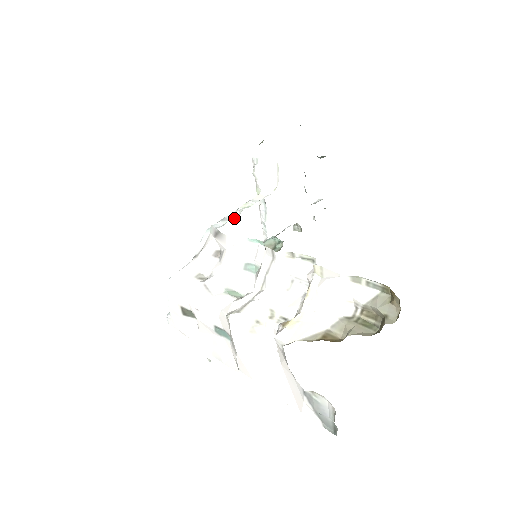
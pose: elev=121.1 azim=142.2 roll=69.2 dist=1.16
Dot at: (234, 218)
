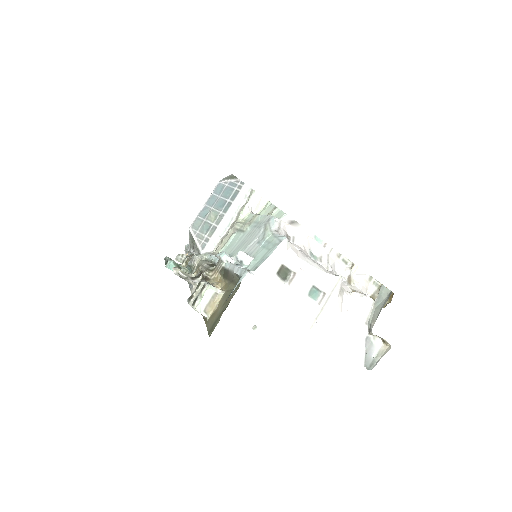
Dot at: occluded
